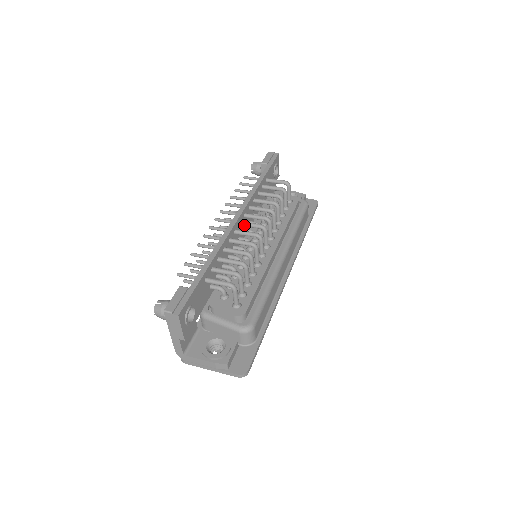
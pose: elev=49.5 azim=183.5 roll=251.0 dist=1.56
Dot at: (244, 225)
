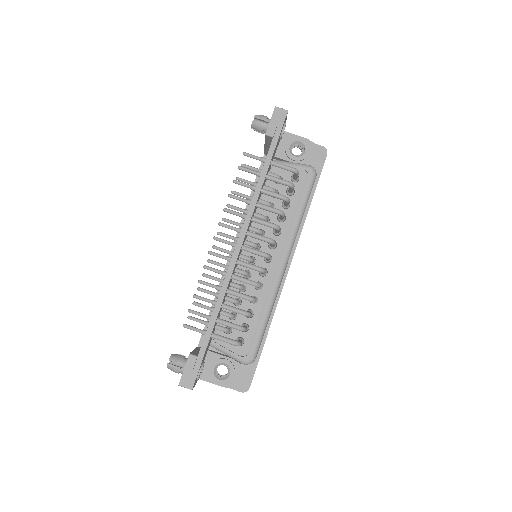
Dot at: occluded
